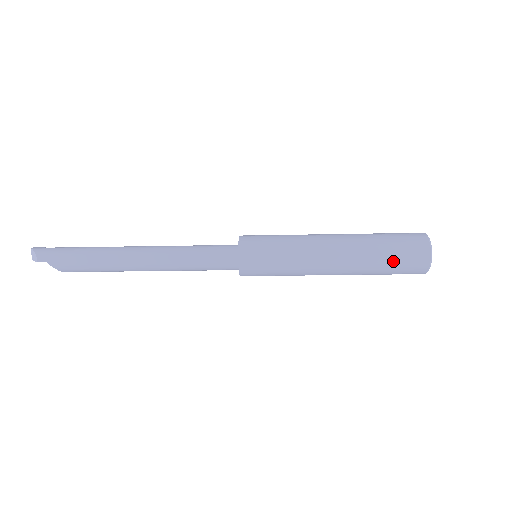
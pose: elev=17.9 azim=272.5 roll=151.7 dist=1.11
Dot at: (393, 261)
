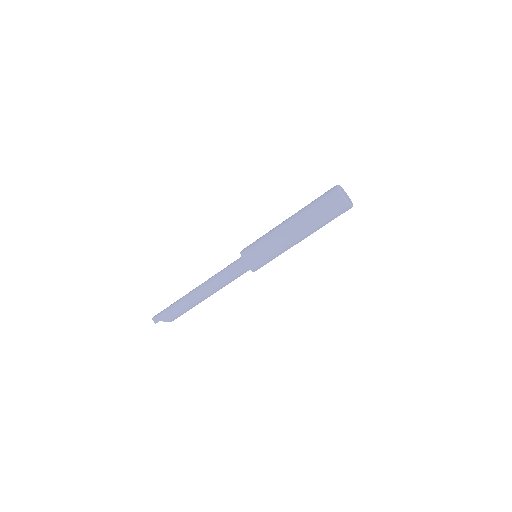
Dot at: (324, 213)
